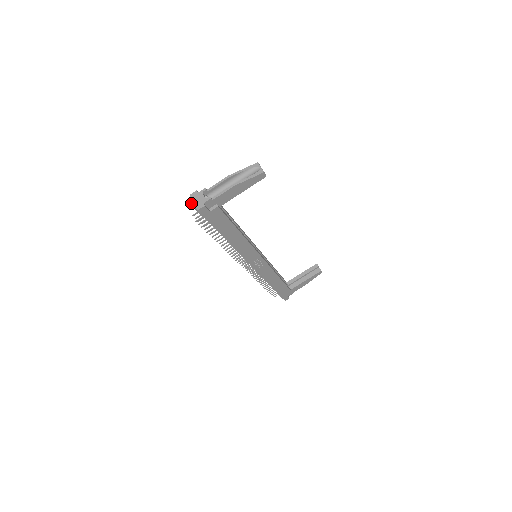
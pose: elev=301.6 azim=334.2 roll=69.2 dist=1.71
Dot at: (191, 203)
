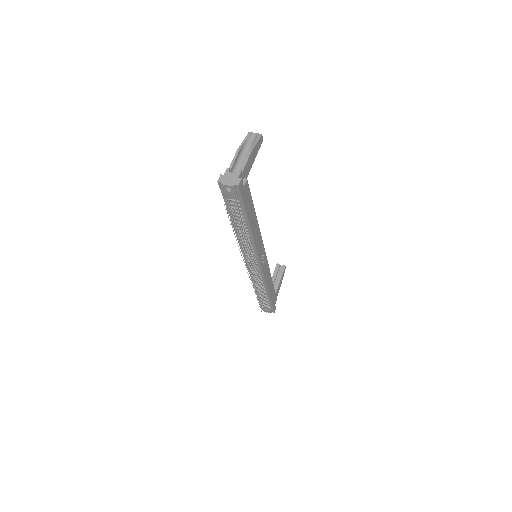
Dot at: (226, 185)
